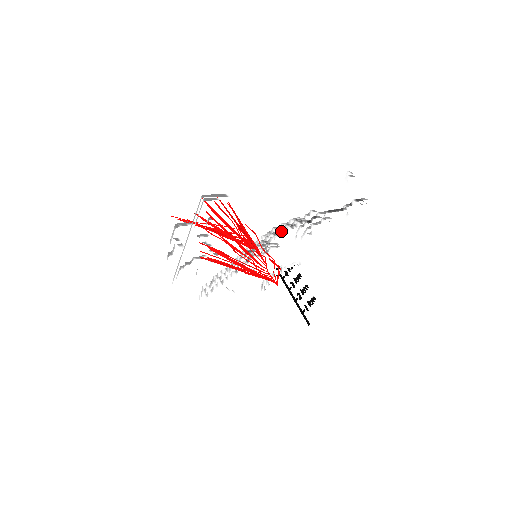
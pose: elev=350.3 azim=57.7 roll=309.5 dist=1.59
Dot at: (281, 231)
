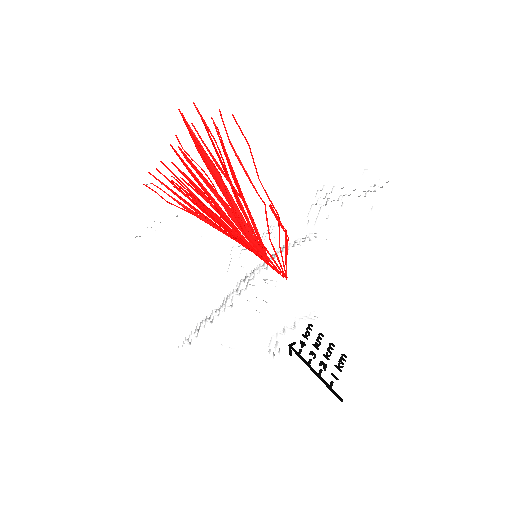
Dot at: occluded
